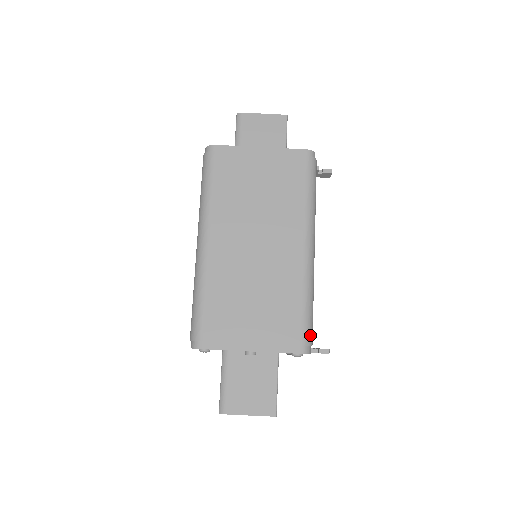
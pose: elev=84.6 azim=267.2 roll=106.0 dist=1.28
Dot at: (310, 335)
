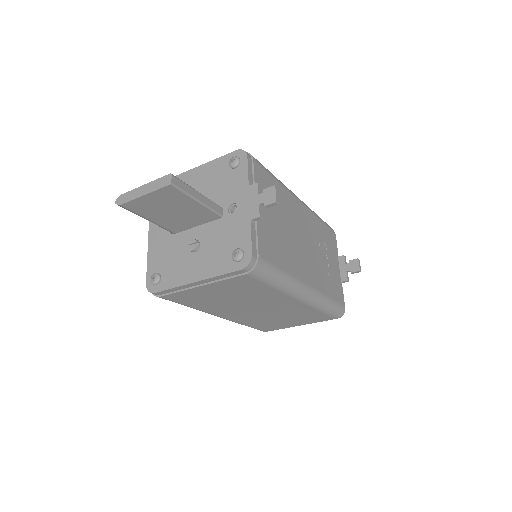
Dot at: (339, 311)
